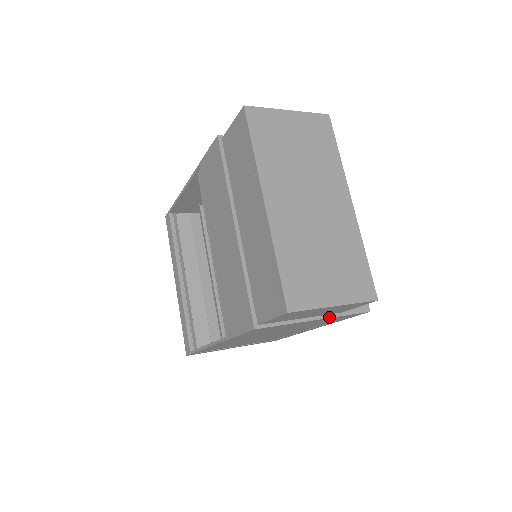
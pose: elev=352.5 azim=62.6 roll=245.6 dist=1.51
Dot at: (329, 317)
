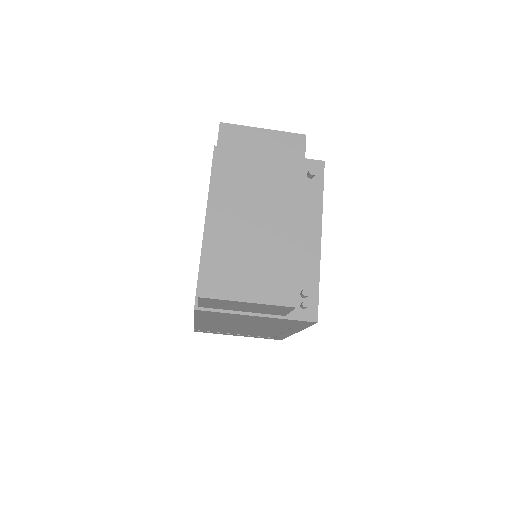
Dot at: (270, 317)
